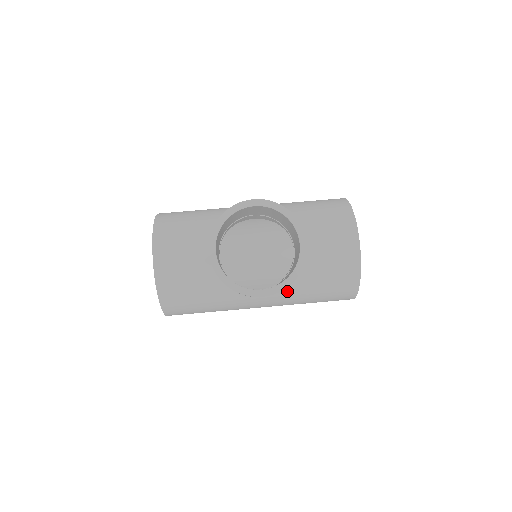
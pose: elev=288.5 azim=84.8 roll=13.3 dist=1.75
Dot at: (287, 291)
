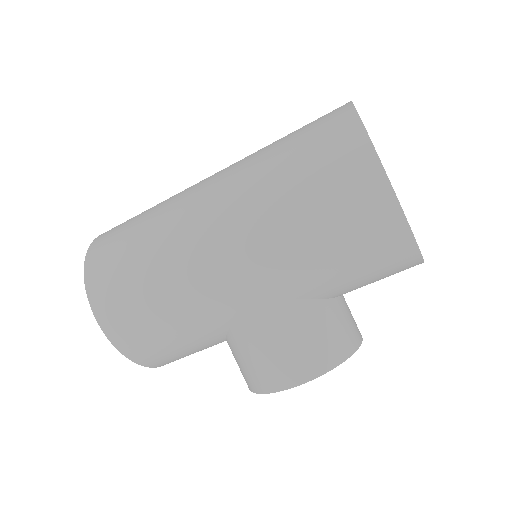
Dot at: occluded
